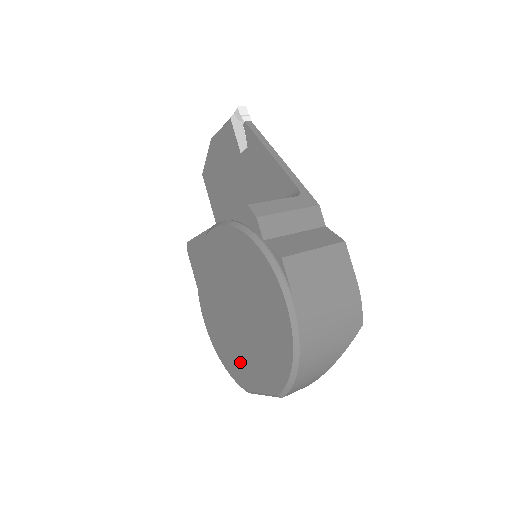
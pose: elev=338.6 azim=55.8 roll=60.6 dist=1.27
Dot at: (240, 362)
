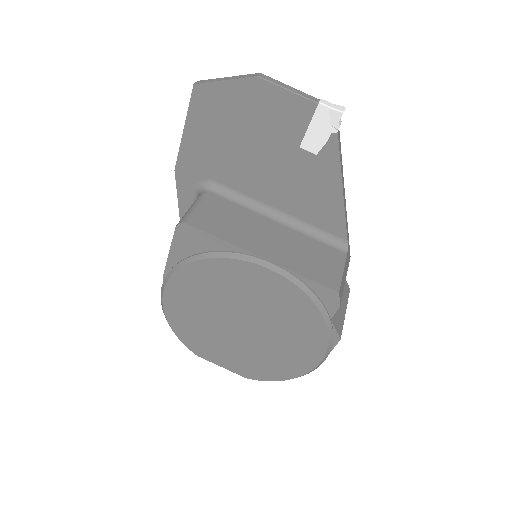
Dot at: (208, 343)
